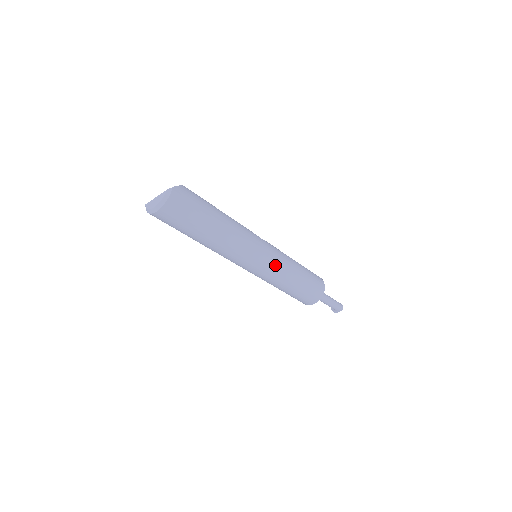
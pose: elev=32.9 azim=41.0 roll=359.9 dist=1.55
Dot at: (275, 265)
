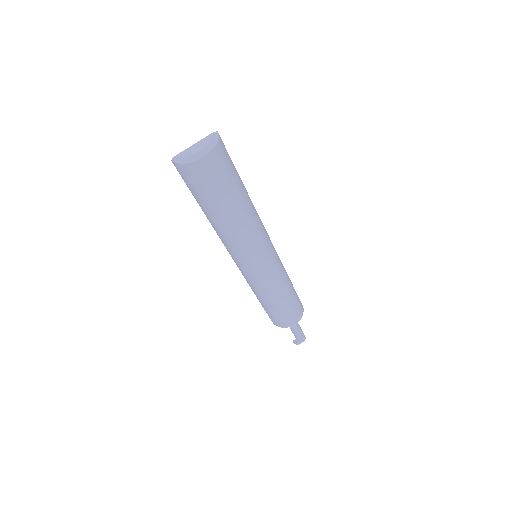
Dot at: (279, 264)
